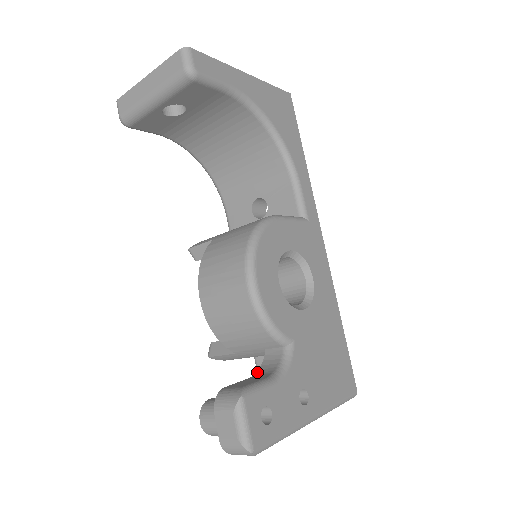
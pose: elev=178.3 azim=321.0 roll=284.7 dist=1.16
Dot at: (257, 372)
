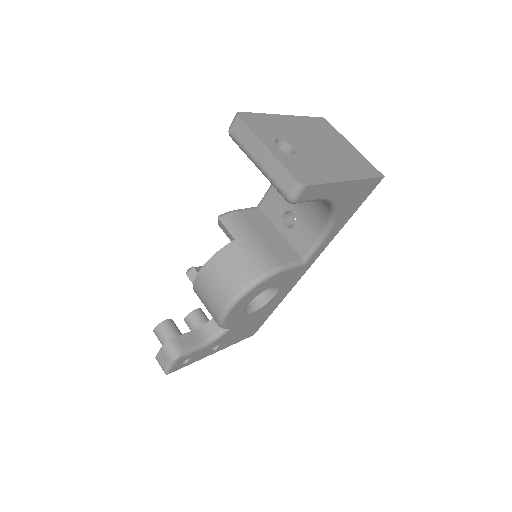
Dot at: (200, 327)
